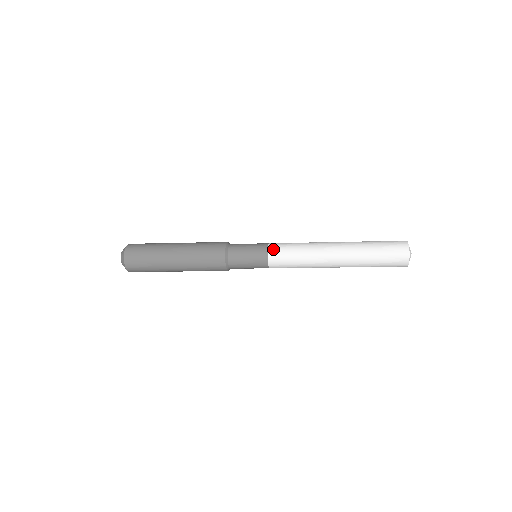
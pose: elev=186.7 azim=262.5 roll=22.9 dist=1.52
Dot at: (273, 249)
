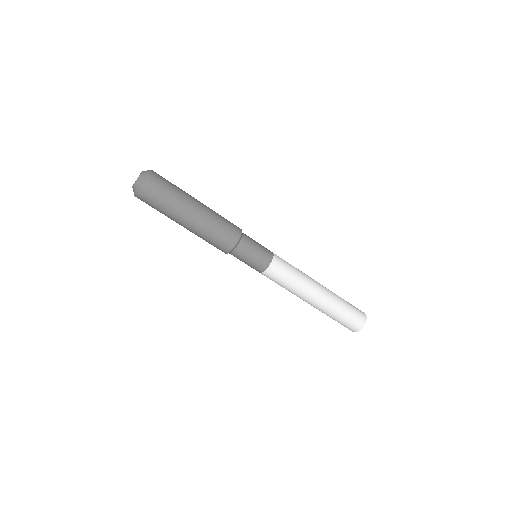
Dot at: (277, 261)
